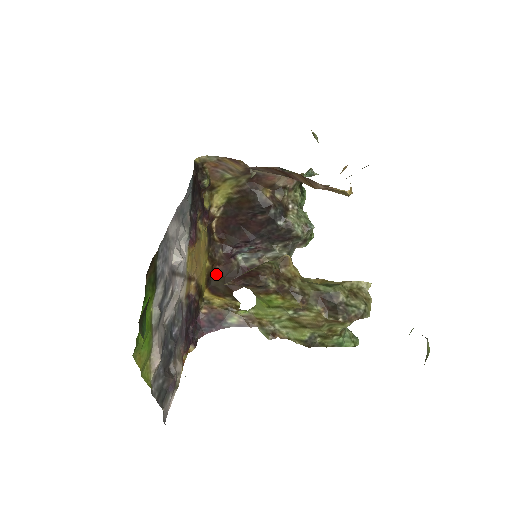
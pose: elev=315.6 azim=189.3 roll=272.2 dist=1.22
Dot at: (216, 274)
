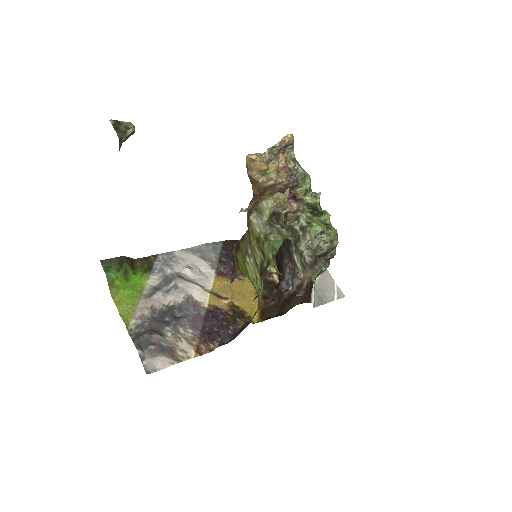
Dot at: (271, 308)
